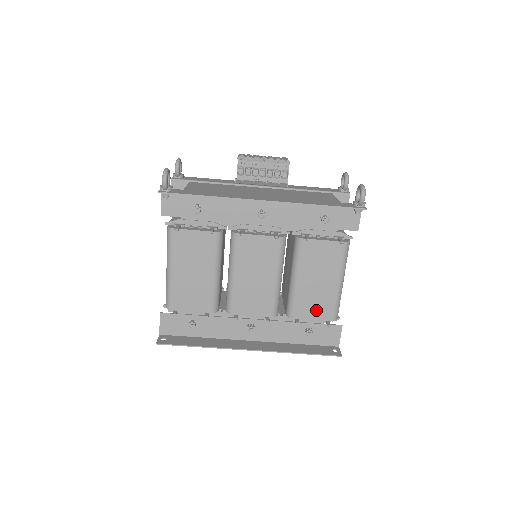
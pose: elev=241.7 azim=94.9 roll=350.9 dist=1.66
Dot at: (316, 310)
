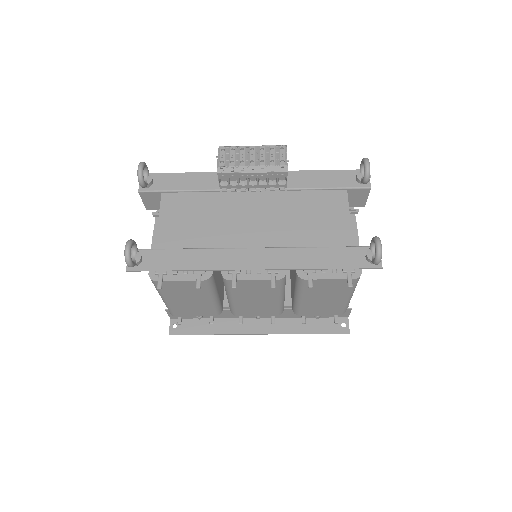
Dot at: (323, 311)
